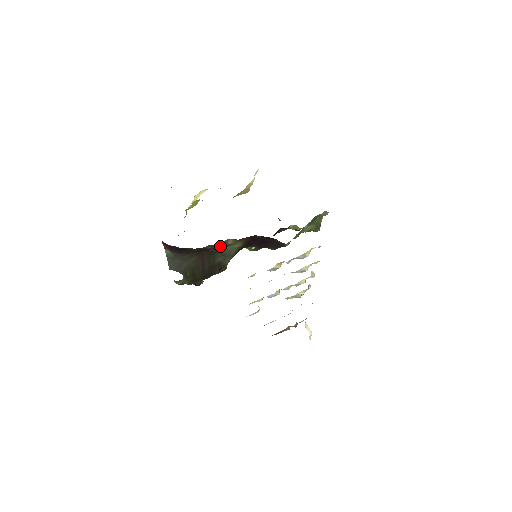
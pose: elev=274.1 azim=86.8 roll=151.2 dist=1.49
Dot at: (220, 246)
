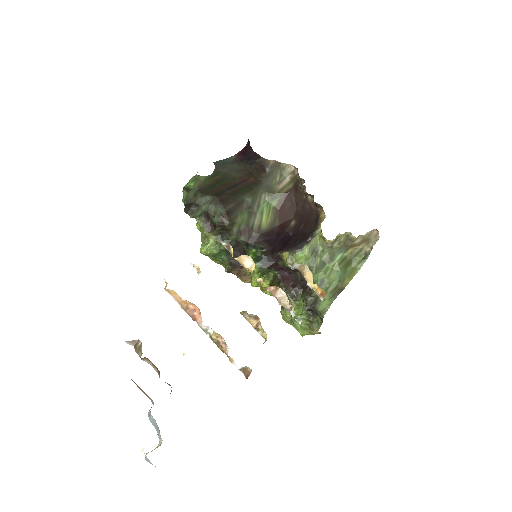
Dot at: (271, 183)
